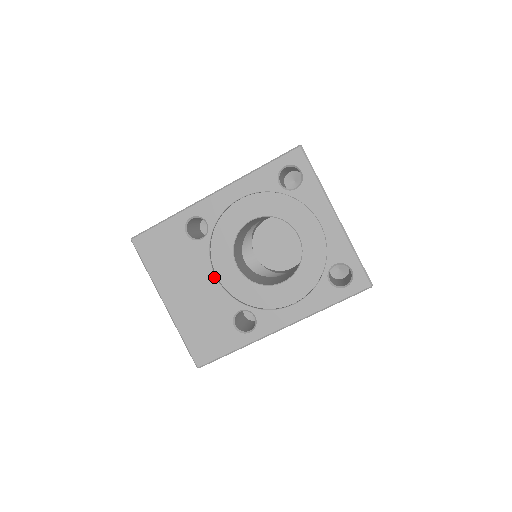
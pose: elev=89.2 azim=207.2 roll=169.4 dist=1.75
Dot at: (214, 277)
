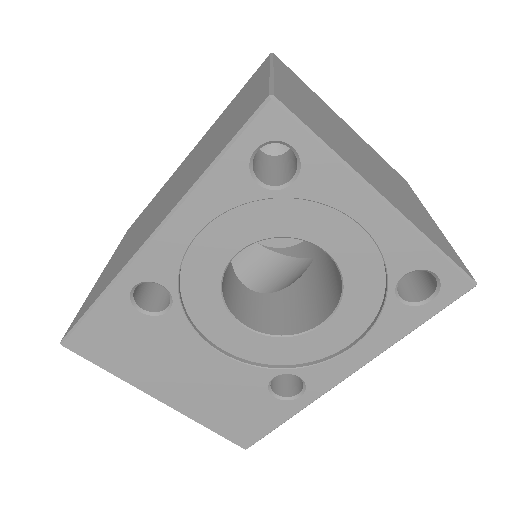
Dot at: (214, 351)
